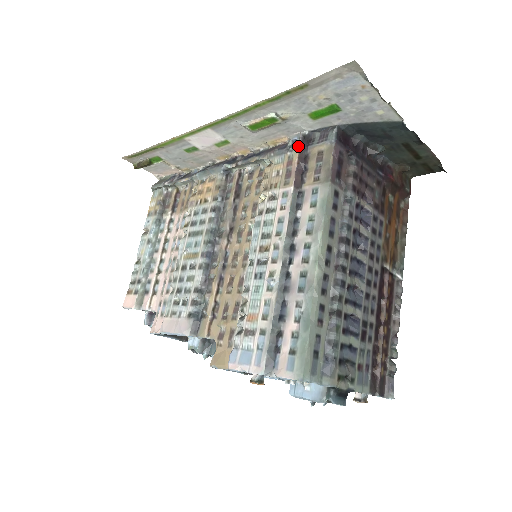
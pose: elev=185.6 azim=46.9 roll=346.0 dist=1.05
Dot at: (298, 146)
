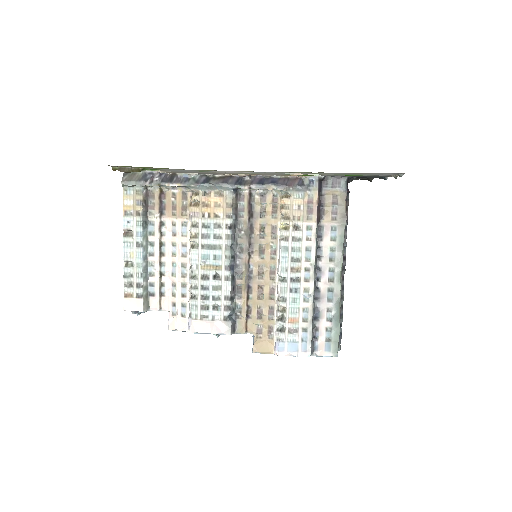
Dot at: (317, 188)
